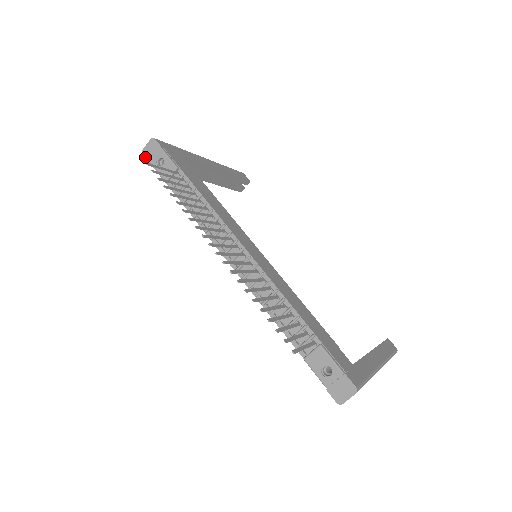
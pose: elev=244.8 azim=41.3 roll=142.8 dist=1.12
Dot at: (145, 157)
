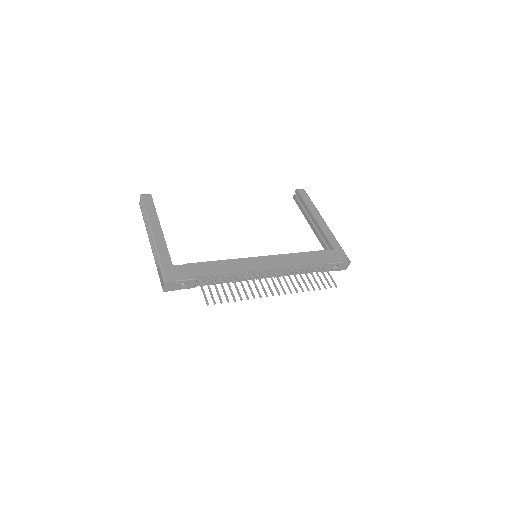
Dot at: occluded
